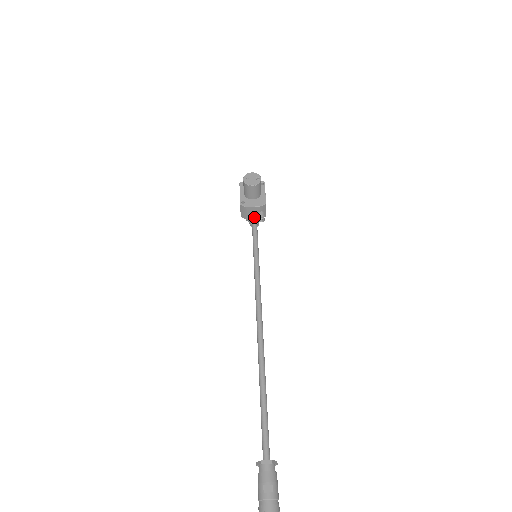
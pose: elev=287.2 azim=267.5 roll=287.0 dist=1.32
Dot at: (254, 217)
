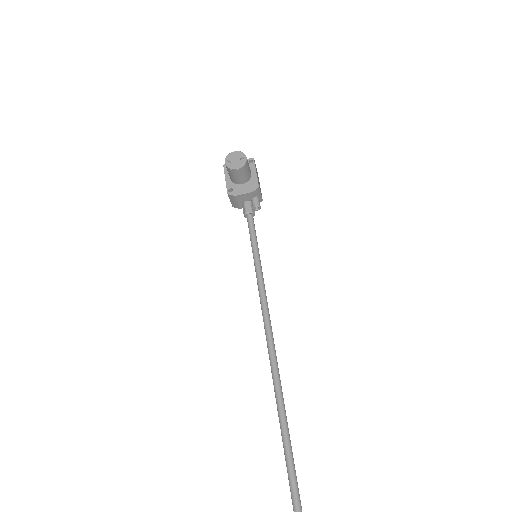
Dot at: (247, 206)
